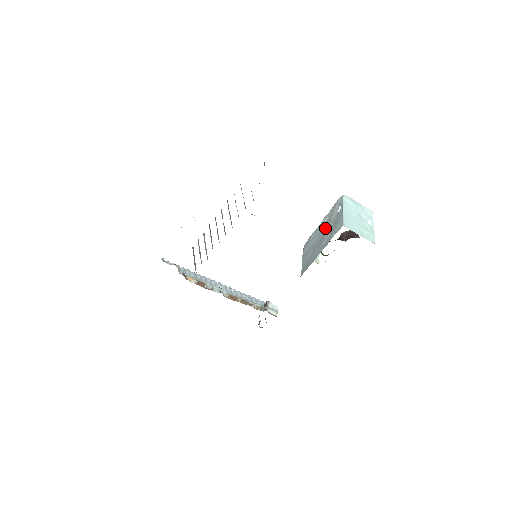
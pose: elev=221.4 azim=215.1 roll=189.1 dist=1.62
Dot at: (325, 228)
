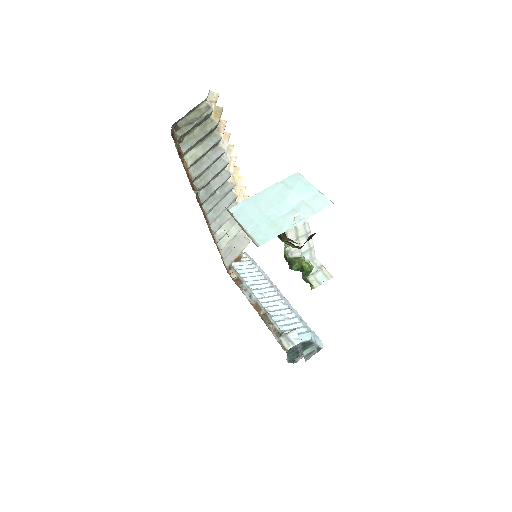
Dot at: occluded
